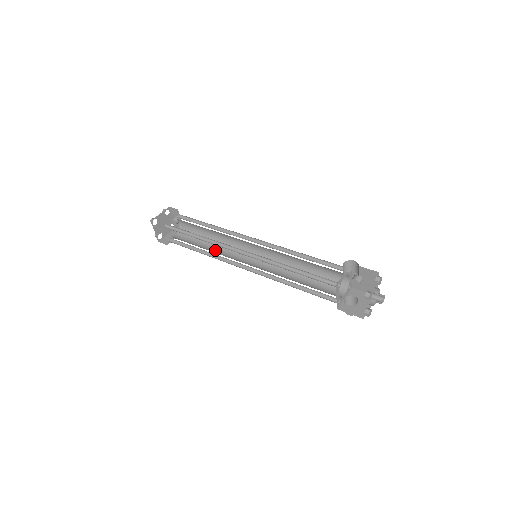
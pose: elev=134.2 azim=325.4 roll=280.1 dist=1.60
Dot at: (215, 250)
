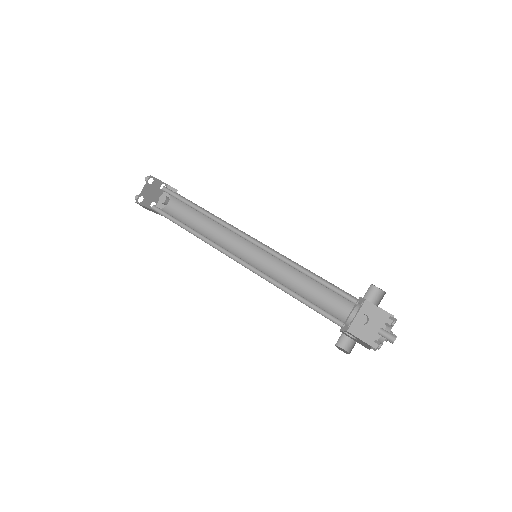
Dot at: occluded
